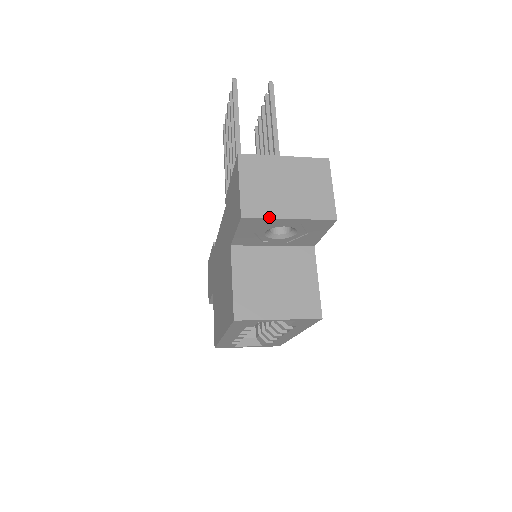
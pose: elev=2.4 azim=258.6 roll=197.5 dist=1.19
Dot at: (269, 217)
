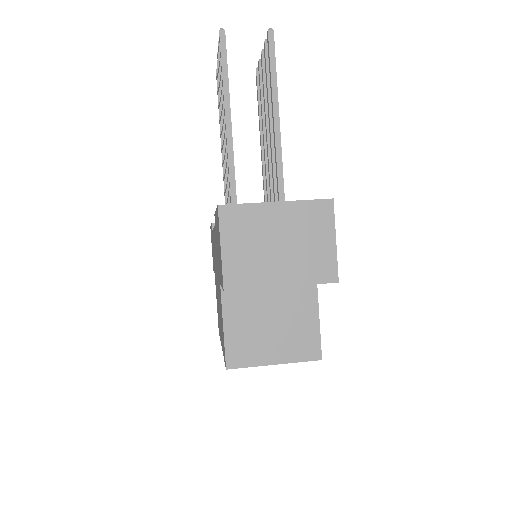
Dot at: (257, 287)
